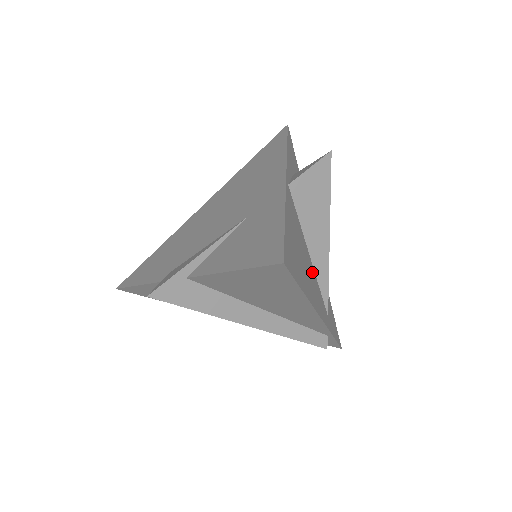
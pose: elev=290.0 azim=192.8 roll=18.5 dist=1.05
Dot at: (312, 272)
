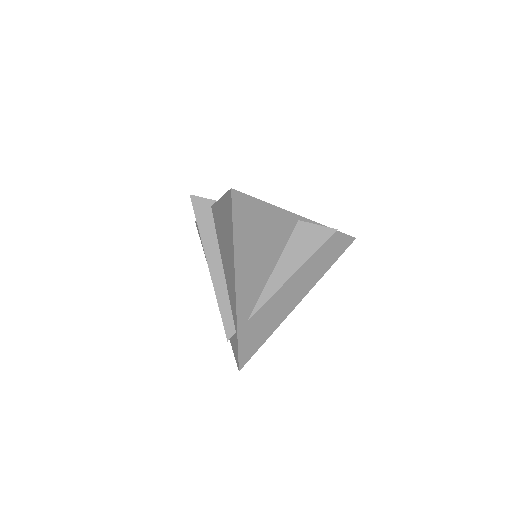
Dot at: (263, 275)
